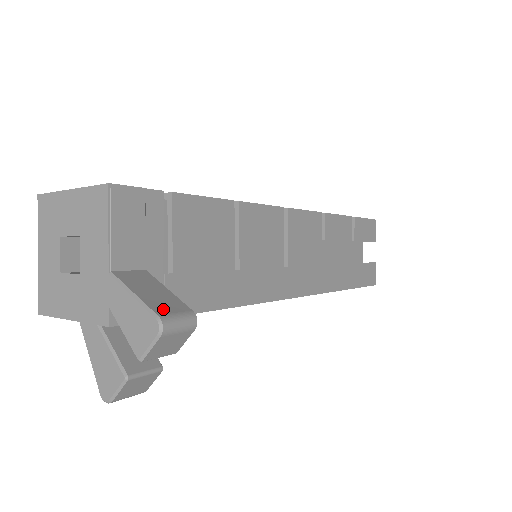
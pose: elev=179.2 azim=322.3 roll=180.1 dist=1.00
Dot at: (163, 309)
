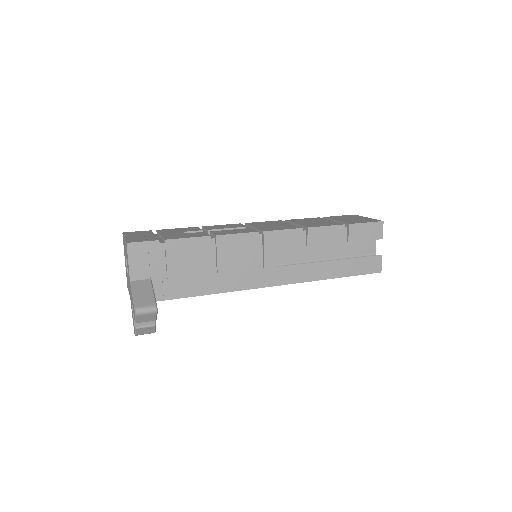
Dot at: (141, 303)
